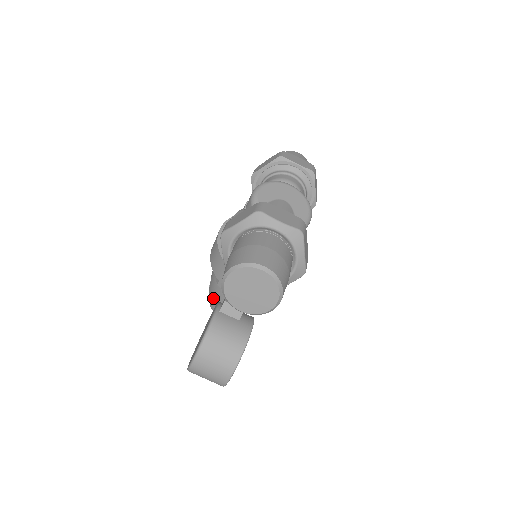
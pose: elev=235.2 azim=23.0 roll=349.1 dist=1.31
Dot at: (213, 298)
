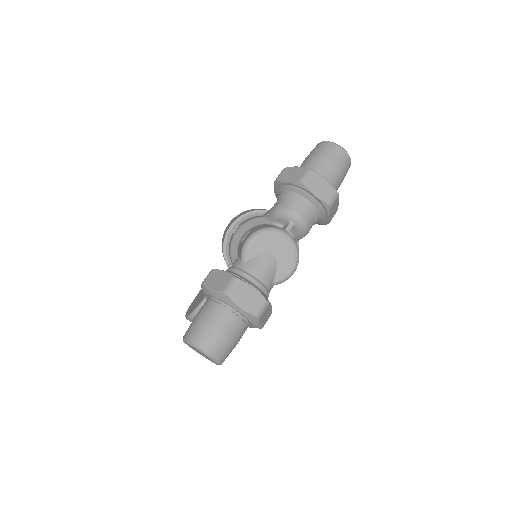
Dot at: occluded
